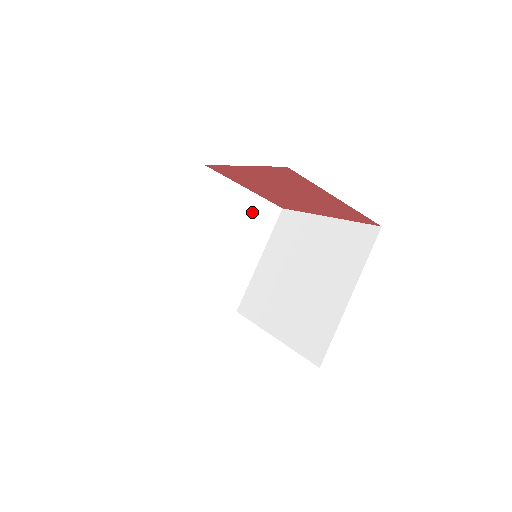
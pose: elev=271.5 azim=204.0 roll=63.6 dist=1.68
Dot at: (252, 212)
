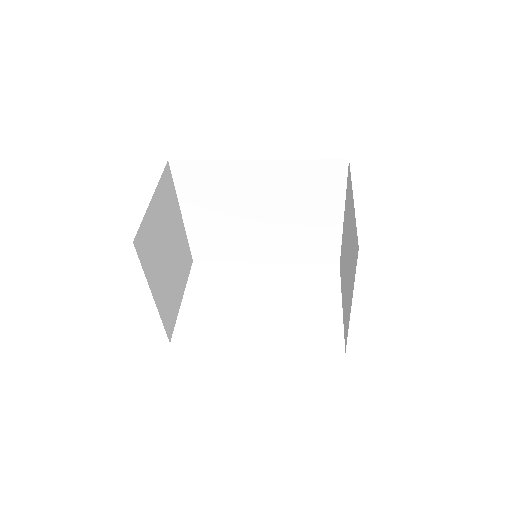
Dot at: (163, 201)
